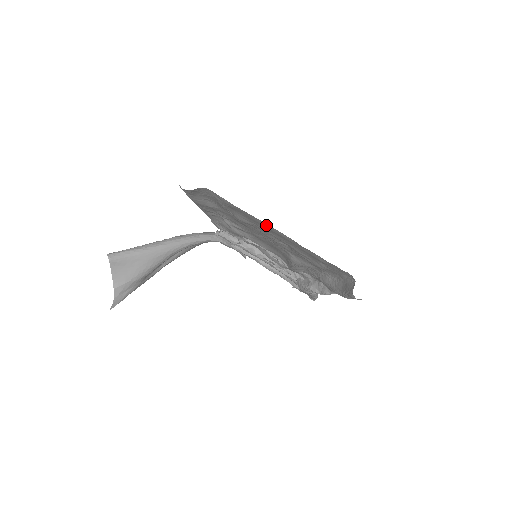
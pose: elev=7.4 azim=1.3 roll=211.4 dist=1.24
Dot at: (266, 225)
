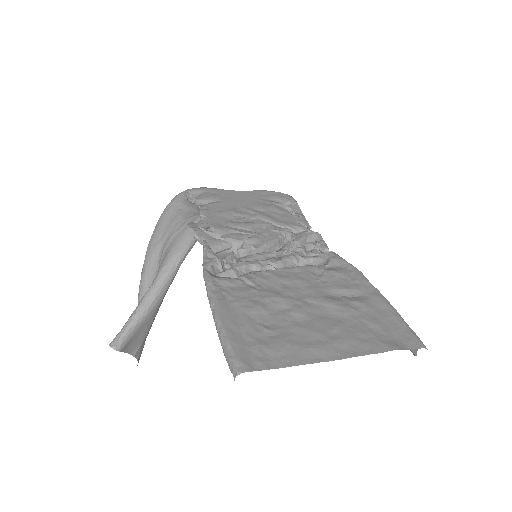
Dot at: (333, 358)
